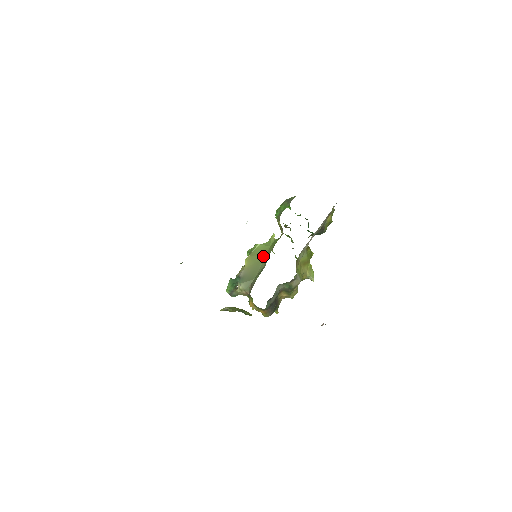
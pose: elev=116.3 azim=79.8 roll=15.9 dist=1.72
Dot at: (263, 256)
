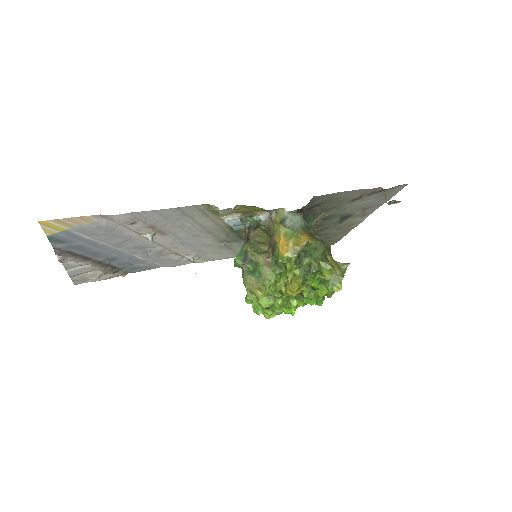
Dot at: occluded
